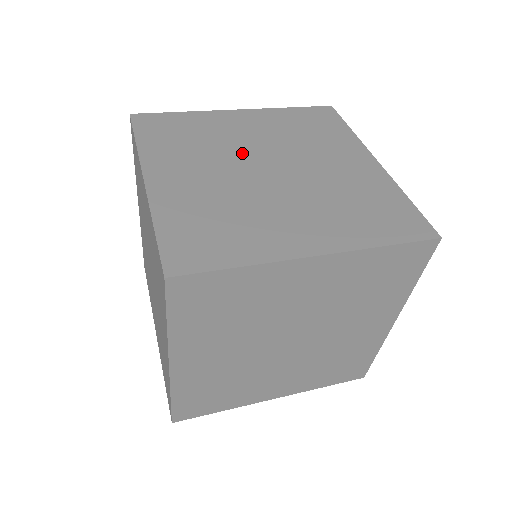
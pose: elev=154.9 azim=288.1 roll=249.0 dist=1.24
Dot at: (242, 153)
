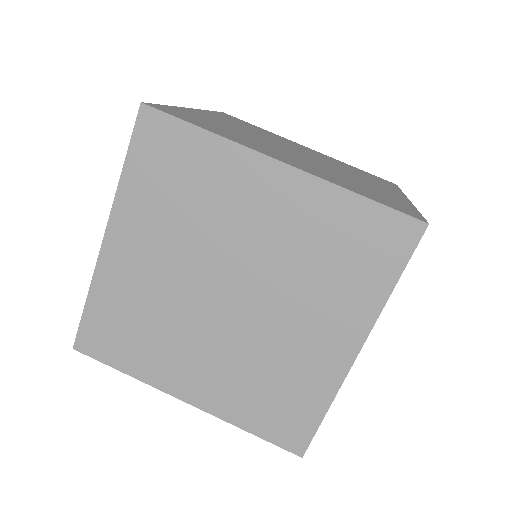
Dot at: (219, 253)
